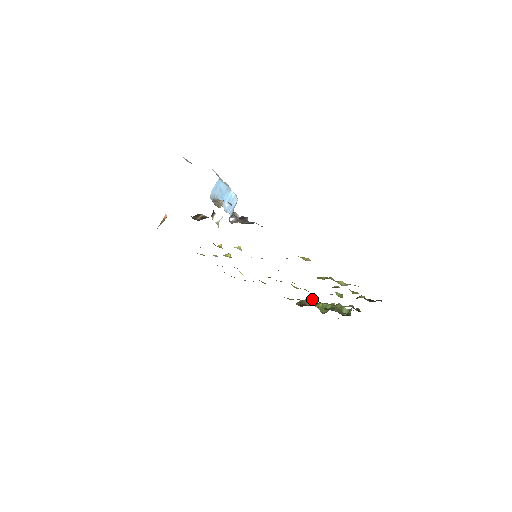
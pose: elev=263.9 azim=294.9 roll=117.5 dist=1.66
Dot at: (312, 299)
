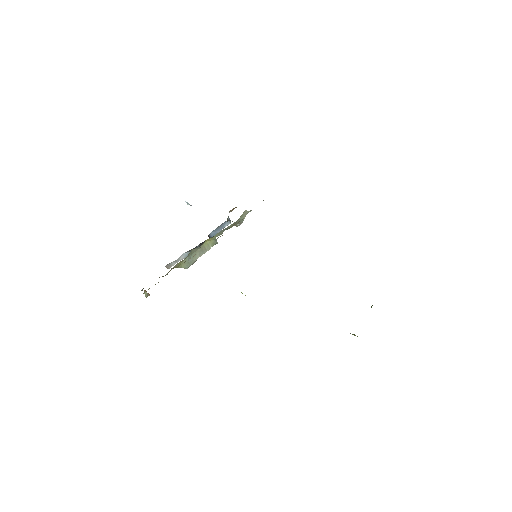
Dot at: occluded
